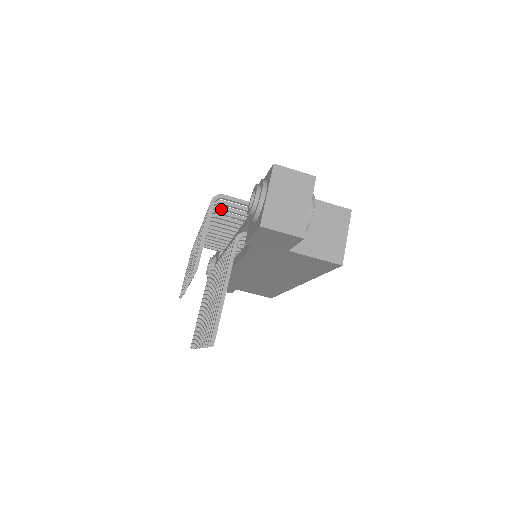
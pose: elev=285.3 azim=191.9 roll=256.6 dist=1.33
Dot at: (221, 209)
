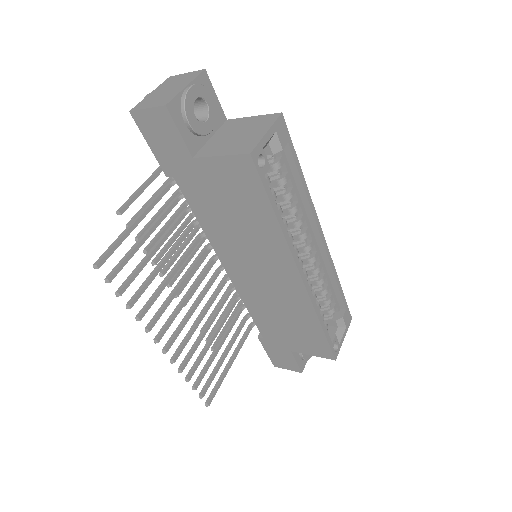
Dot at: occluded
